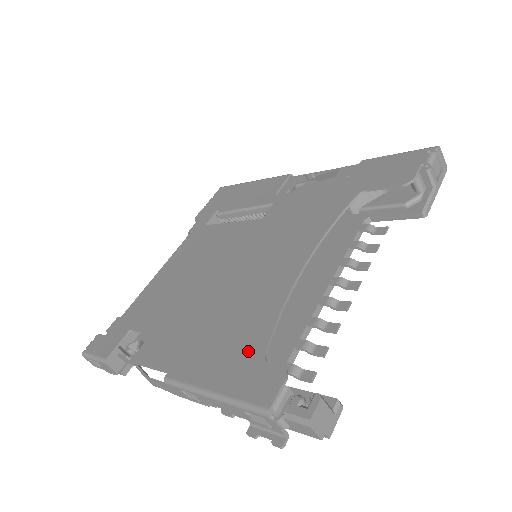
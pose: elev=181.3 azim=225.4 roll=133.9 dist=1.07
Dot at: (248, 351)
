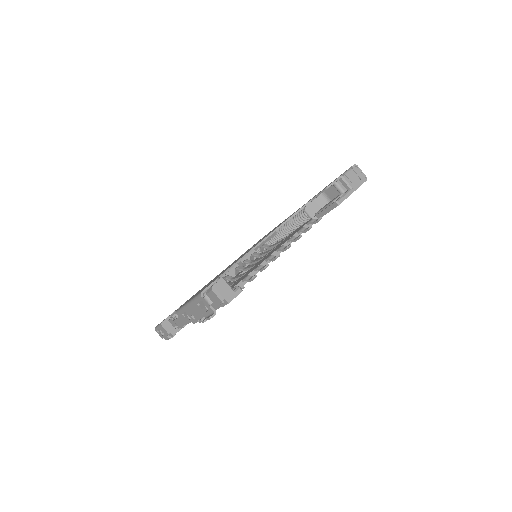
Dot at: occluded
